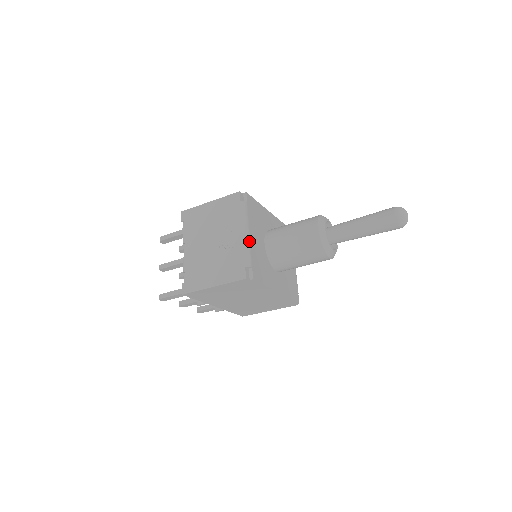
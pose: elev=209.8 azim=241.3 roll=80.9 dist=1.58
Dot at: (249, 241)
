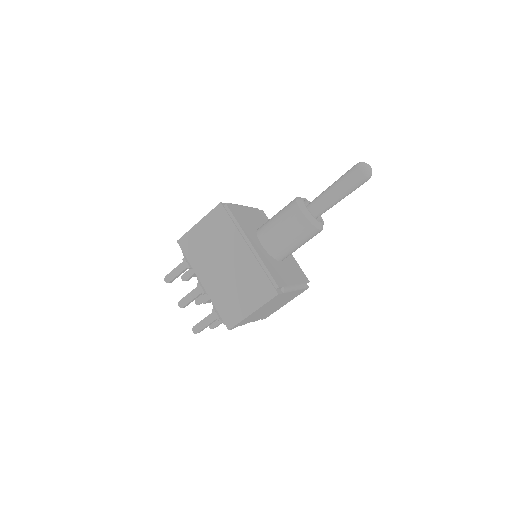
Dot at: (242, 206)
